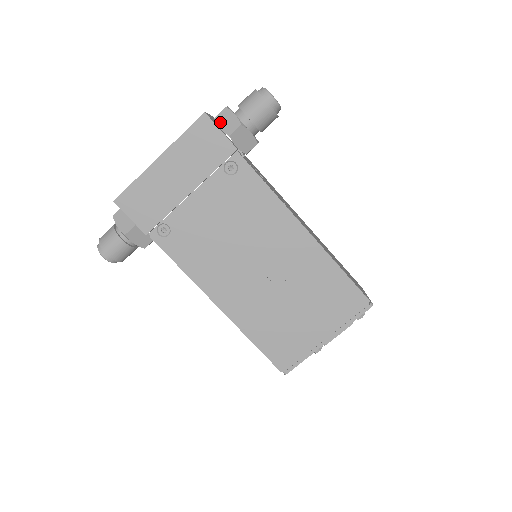
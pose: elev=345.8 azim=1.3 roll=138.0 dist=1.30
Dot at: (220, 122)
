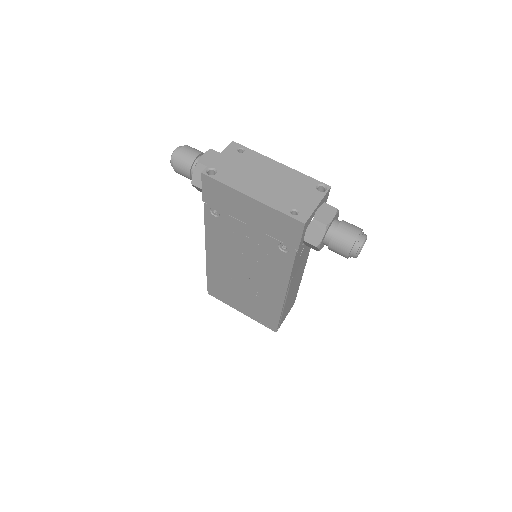
Dot at: (312, 226)
